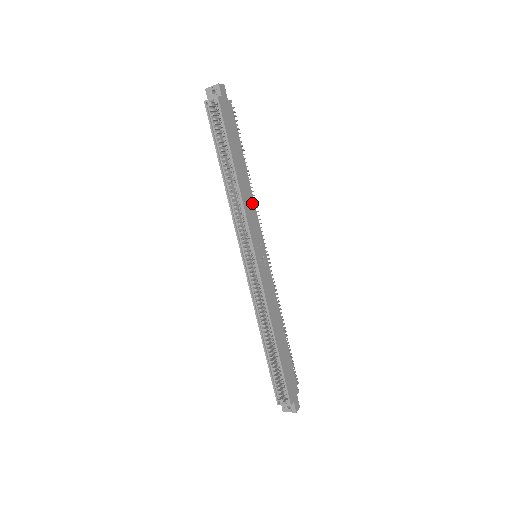
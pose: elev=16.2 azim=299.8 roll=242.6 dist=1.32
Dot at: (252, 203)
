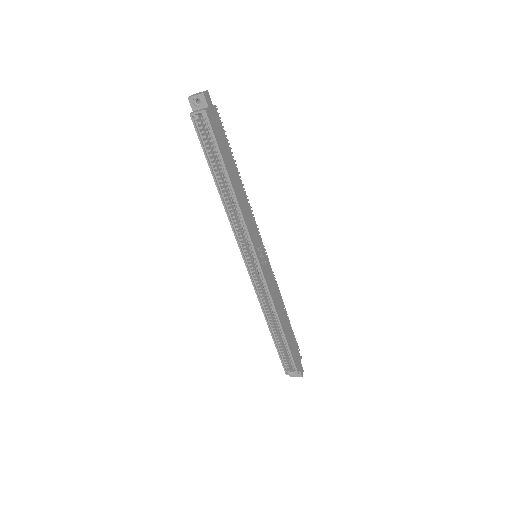
Dot at: (248, 208)
